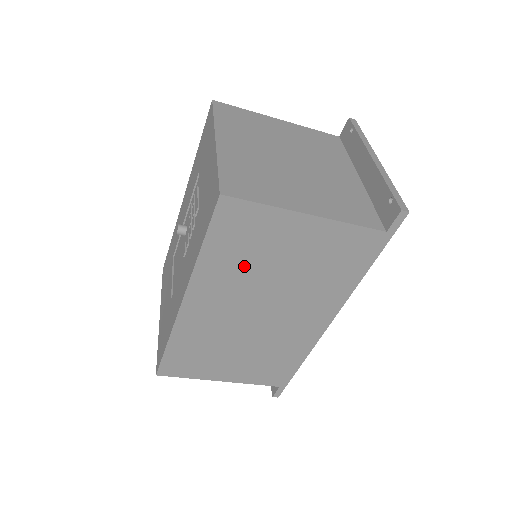
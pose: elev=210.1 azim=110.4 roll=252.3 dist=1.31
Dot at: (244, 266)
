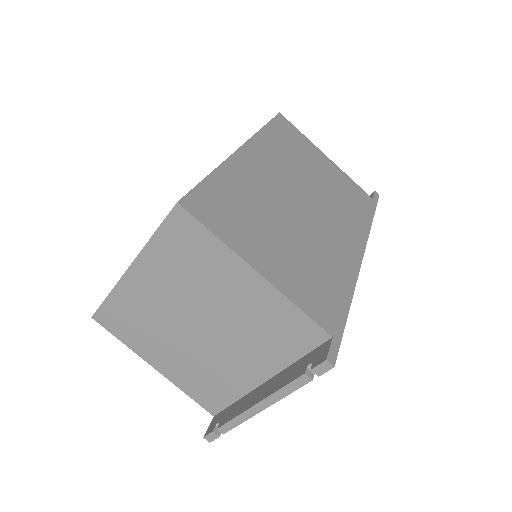
Dot at: (291, 157)
